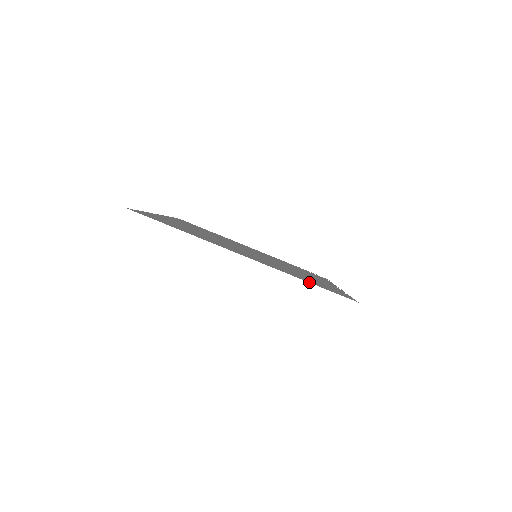
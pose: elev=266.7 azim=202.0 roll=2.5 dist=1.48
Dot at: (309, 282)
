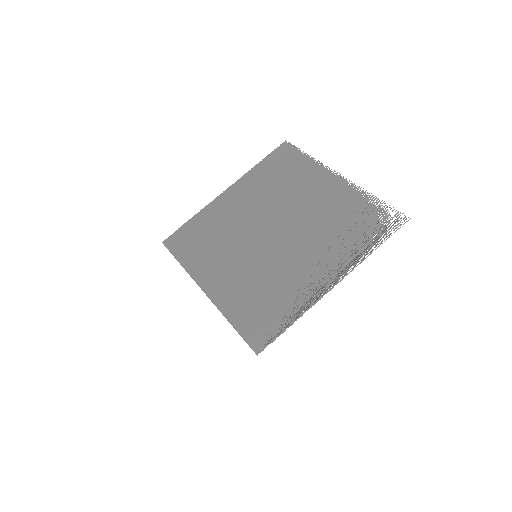
Dot at: (233, 326)
